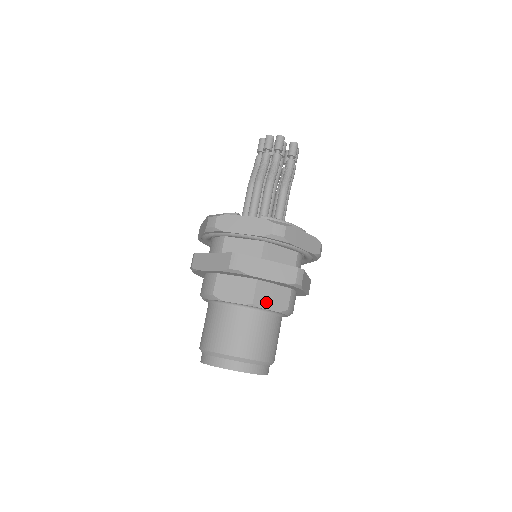
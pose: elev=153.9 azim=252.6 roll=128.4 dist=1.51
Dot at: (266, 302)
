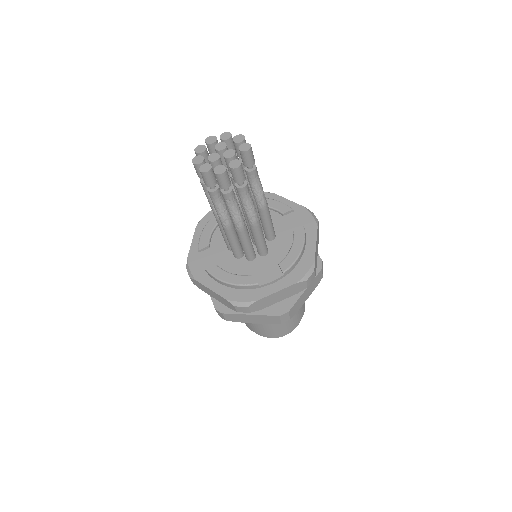
Dot at: occluded
